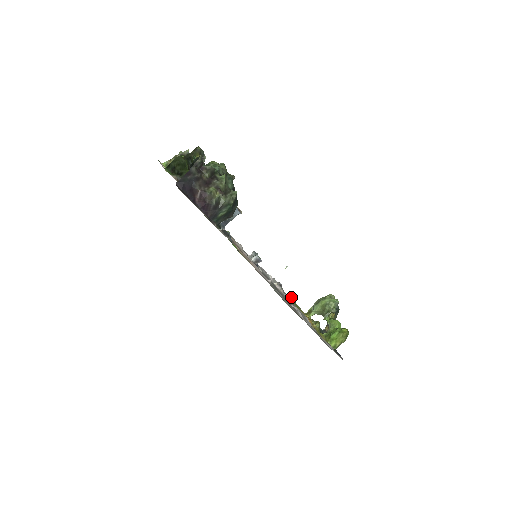
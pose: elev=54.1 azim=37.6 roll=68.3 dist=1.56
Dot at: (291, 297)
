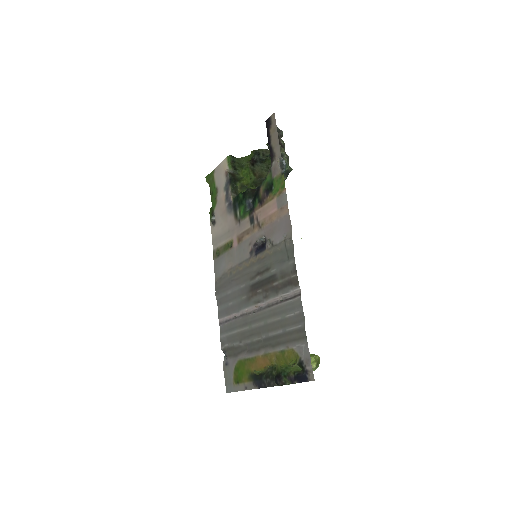
Dot at: (247, 348)
